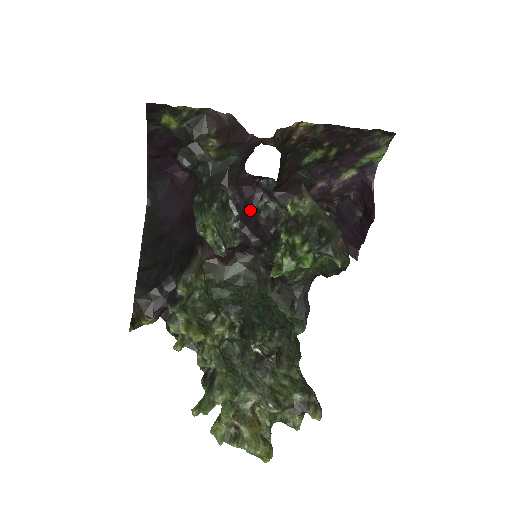
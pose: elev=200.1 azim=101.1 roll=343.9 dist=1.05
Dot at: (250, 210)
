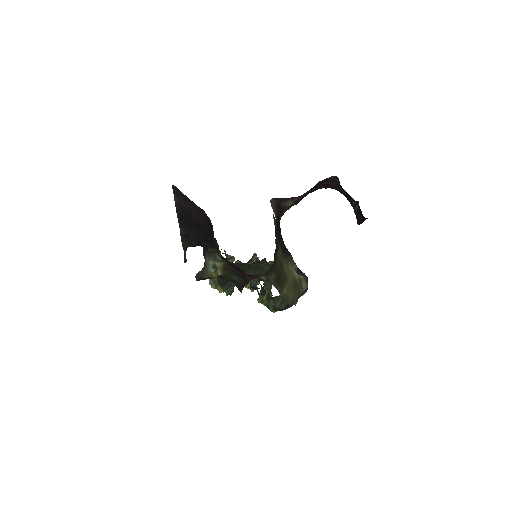
Dot at: occluded
